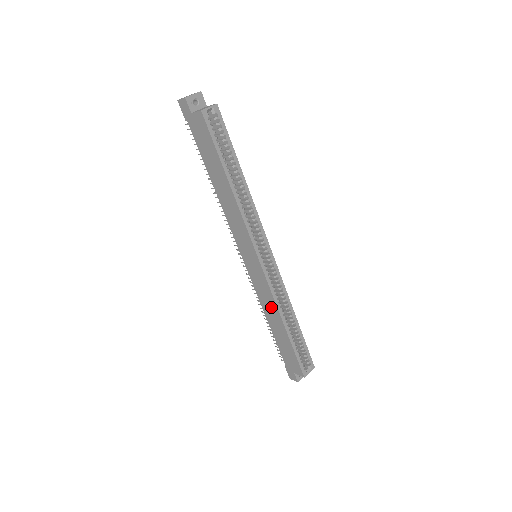
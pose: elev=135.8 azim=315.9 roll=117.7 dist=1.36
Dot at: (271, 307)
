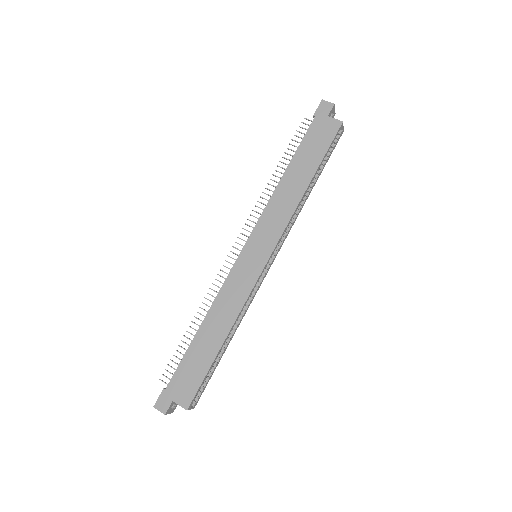
Dot at: (228, 310)
